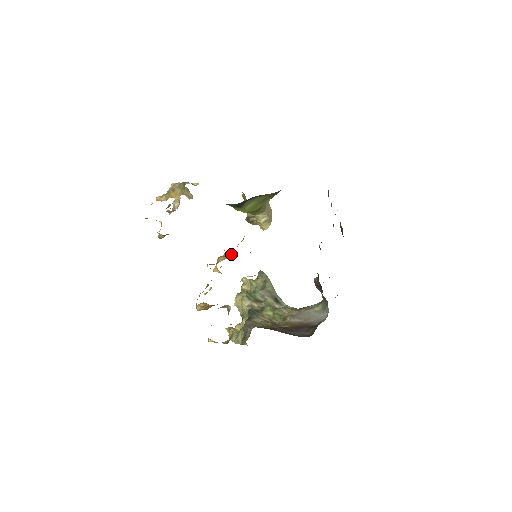
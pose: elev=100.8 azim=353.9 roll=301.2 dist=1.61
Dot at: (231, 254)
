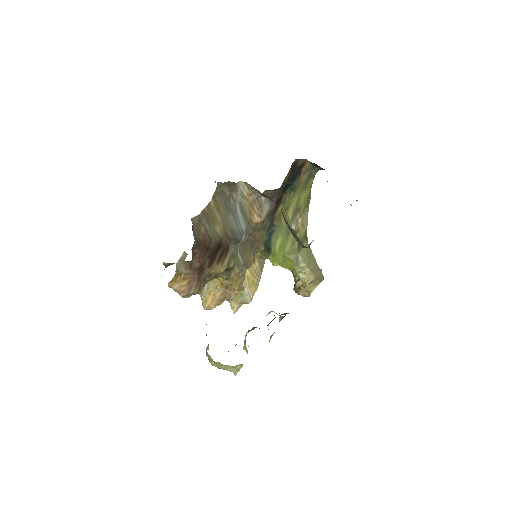
Dot at: occluded
